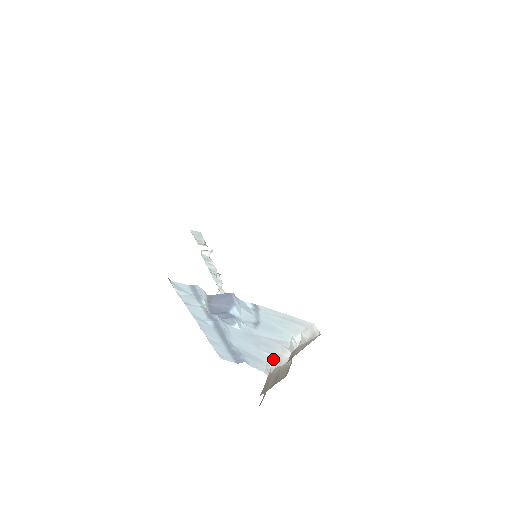
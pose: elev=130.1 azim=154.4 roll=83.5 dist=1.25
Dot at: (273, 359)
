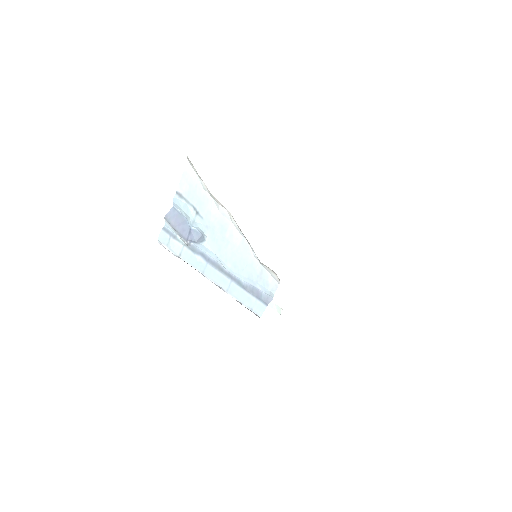
Dot at: (245, 243)
